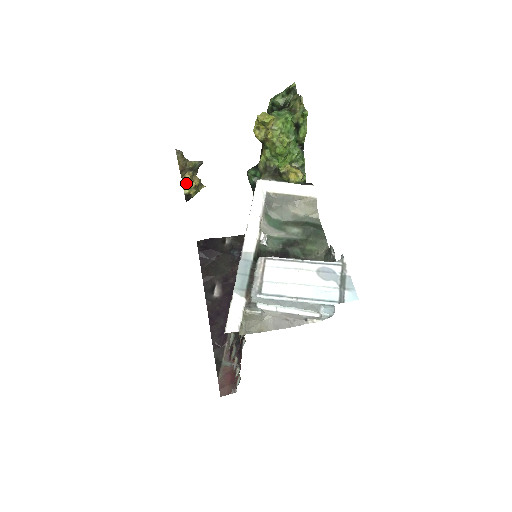
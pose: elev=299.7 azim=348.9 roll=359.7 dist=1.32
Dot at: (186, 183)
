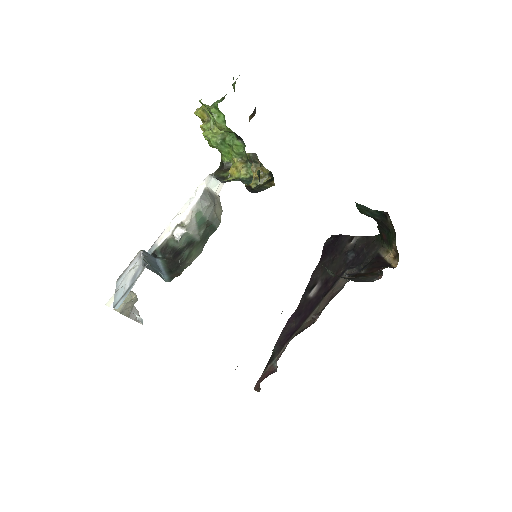
Dot at: occluded
